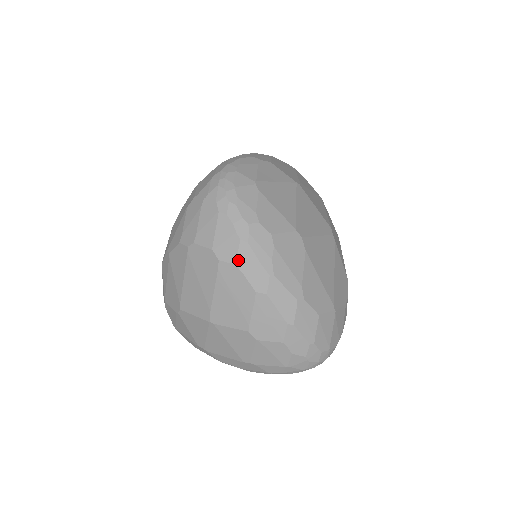
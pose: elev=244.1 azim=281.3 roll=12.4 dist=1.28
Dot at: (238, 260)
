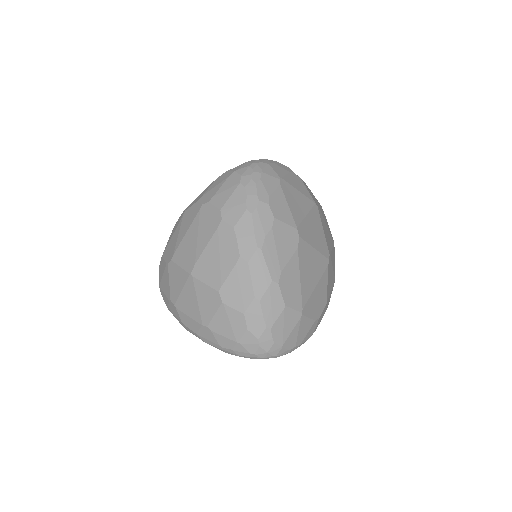
Dot at: (237, 225)
